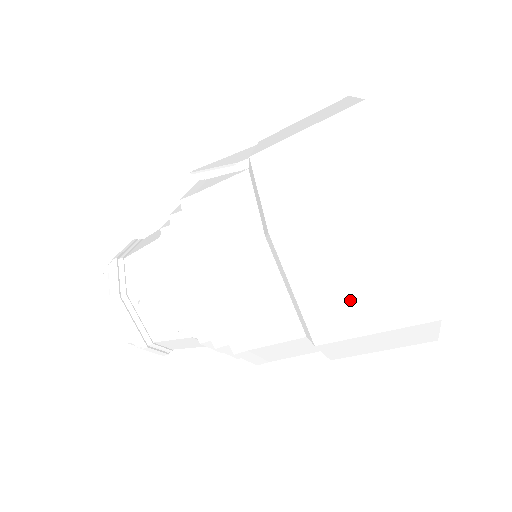
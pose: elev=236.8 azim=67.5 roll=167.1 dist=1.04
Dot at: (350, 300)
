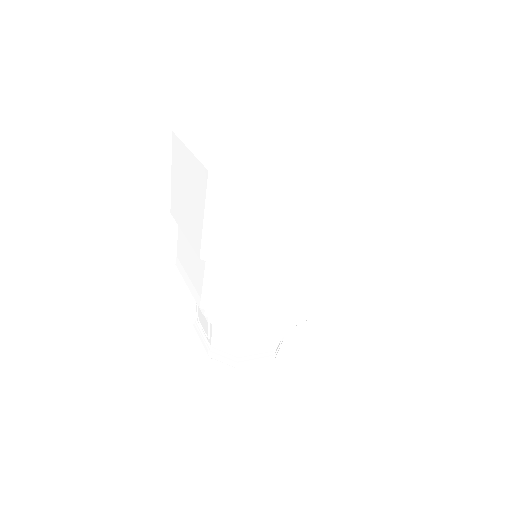
Dot at: (192, 211)
